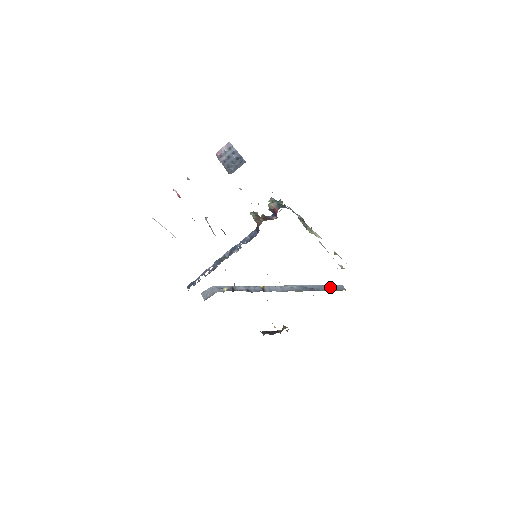
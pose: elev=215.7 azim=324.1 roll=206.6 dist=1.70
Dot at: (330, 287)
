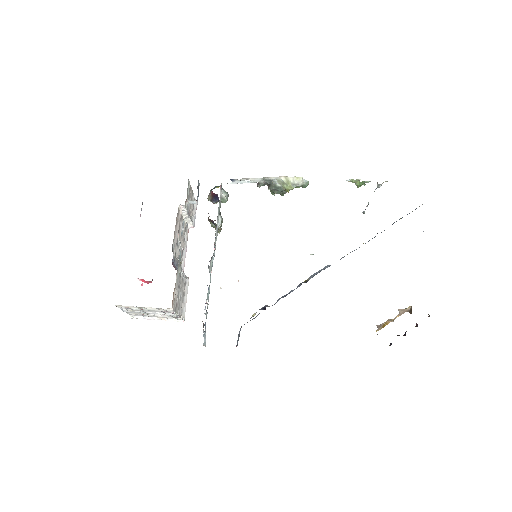
Dot at: occluded
